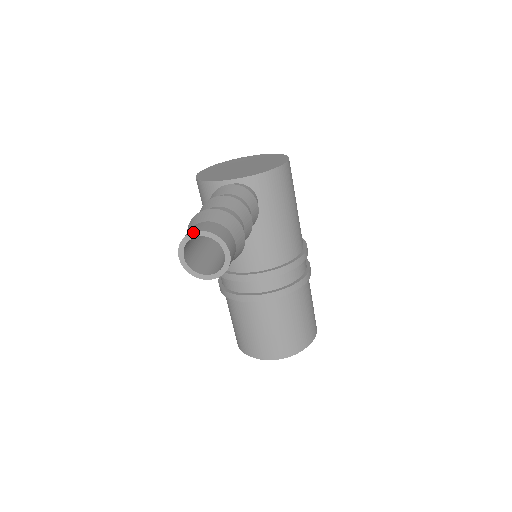
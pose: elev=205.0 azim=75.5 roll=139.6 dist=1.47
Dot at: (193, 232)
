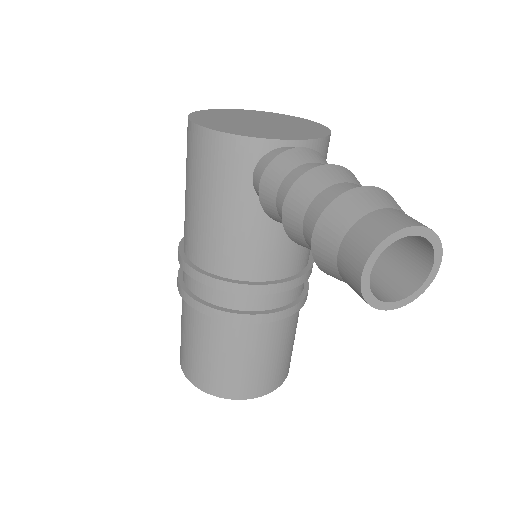
Dot at: (407, 227)
